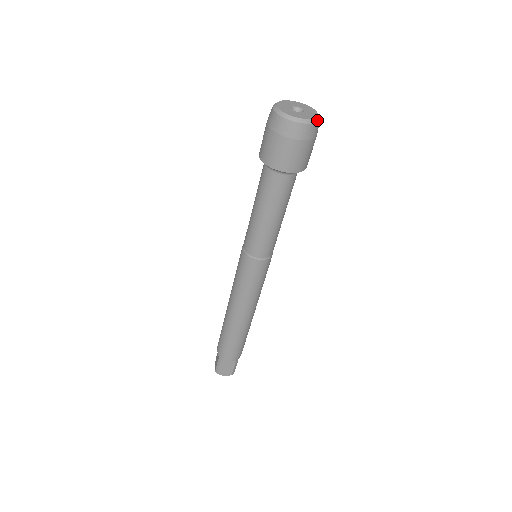
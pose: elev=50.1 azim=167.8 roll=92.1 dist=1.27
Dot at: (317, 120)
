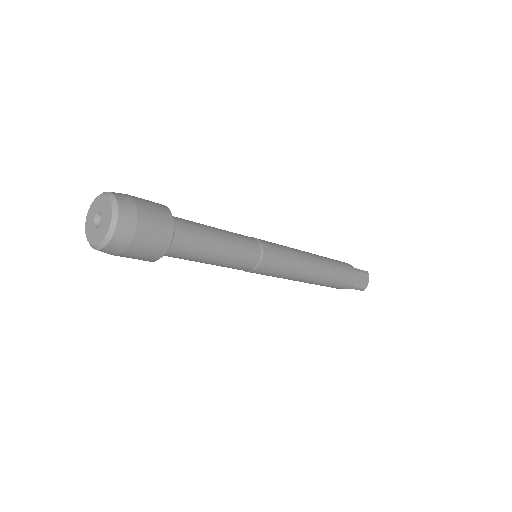
Dot at: (108, 238)
